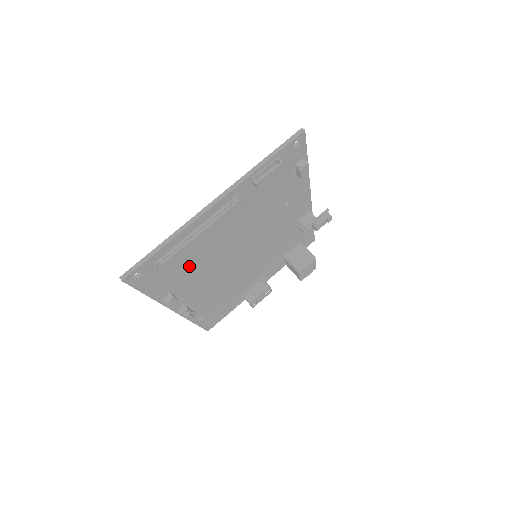
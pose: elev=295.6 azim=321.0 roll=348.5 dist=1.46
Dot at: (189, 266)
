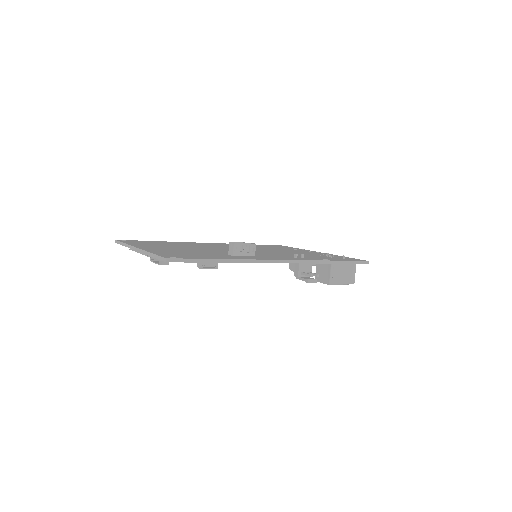
Dot at: occluded
